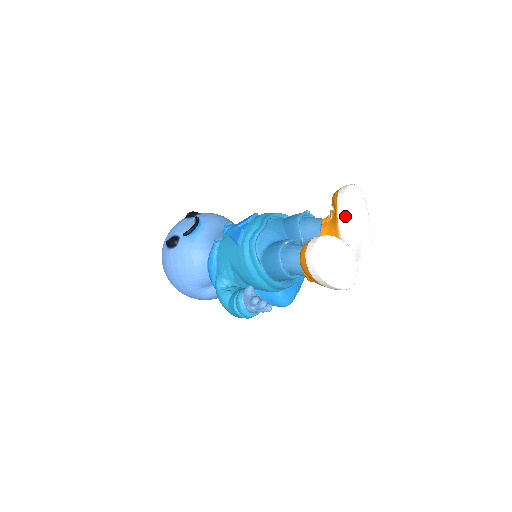
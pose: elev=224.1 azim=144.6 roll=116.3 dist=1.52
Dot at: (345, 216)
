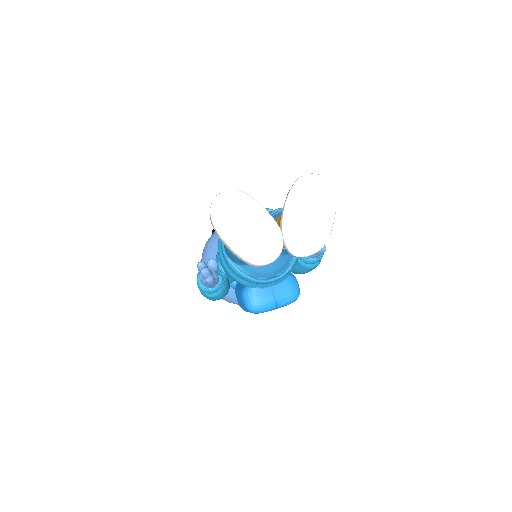
Dot at: (289, 195)
